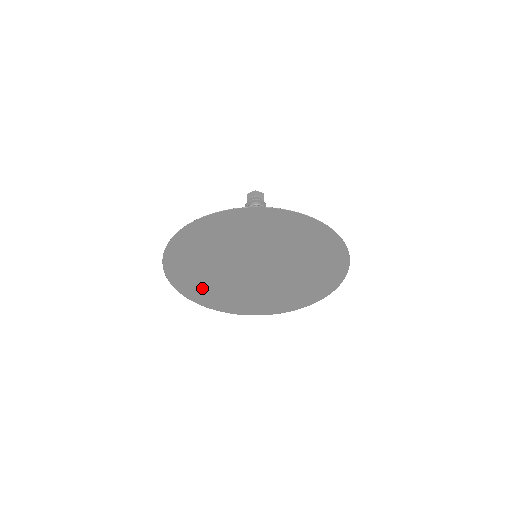
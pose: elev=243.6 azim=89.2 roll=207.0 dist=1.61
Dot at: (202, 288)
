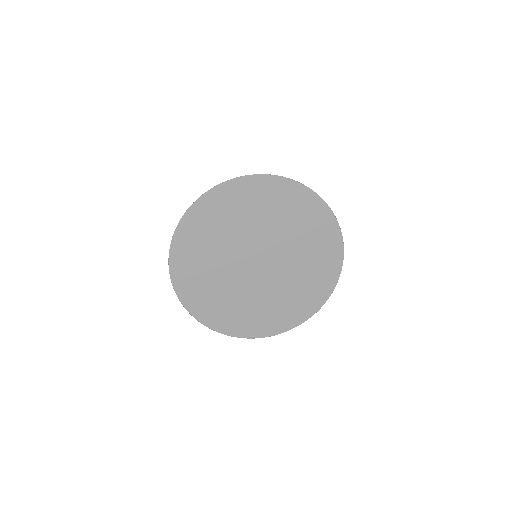
Dot at: (196, 274)
